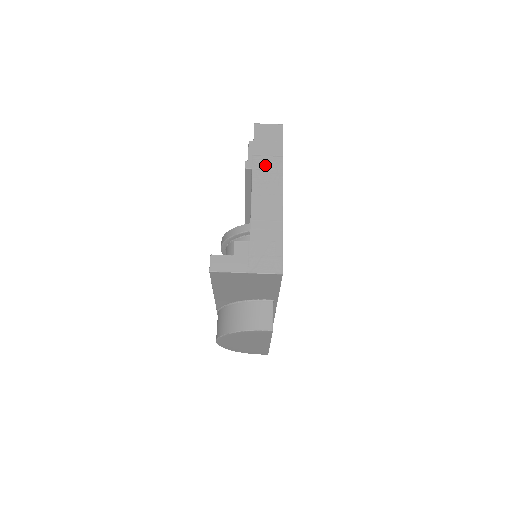
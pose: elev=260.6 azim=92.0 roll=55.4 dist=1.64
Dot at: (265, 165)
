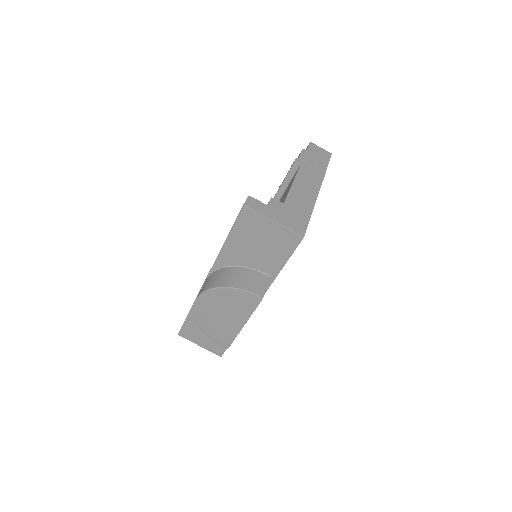
Dot at: (311, 167)
